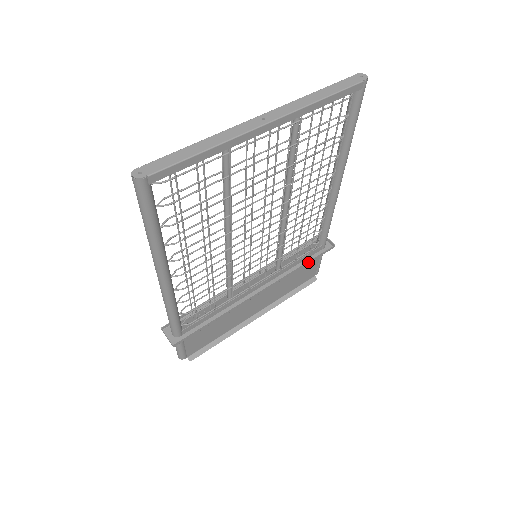
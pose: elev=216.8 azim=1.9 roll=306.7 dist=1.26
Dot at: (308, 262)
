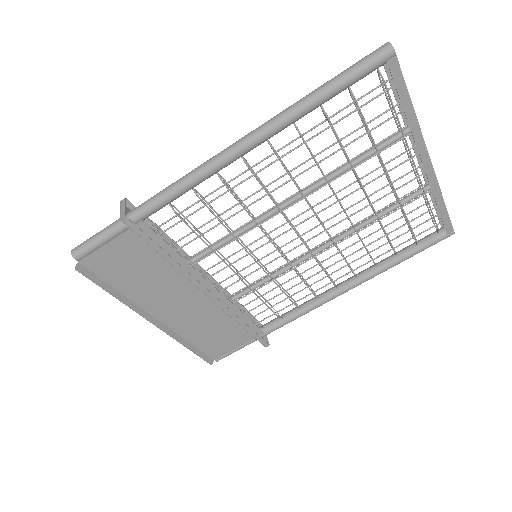
Dot at: (248, 328)
